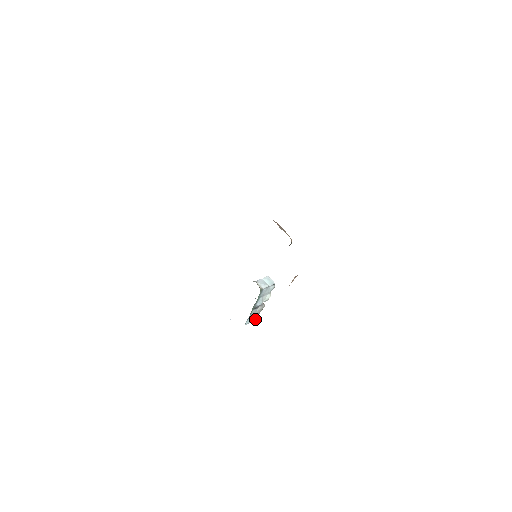
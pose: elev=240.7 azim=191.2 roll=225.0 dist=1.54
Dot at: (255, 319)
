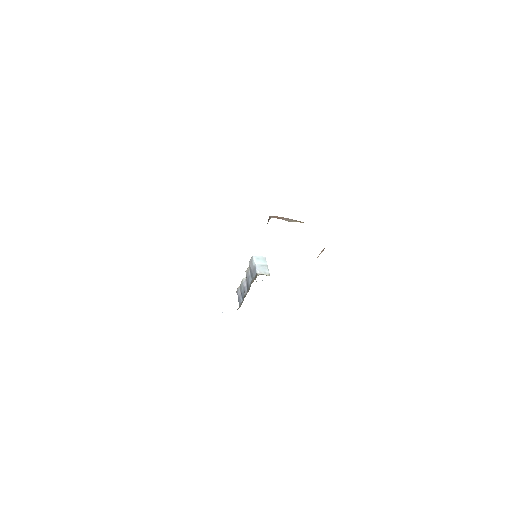
Dot at: occluded
